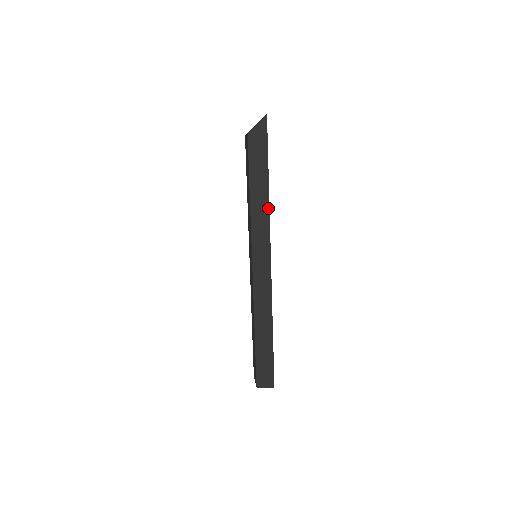
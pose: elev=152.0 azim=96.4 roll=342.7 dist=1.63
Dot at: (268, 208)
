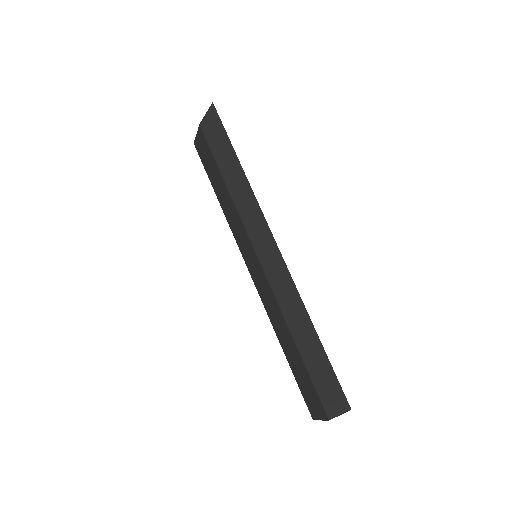
Dot at: (251, 190)
